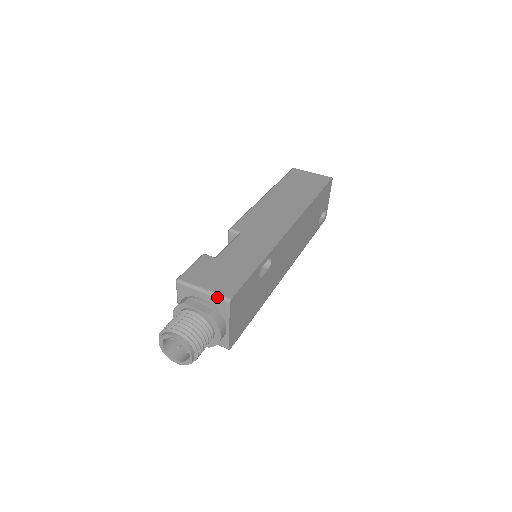
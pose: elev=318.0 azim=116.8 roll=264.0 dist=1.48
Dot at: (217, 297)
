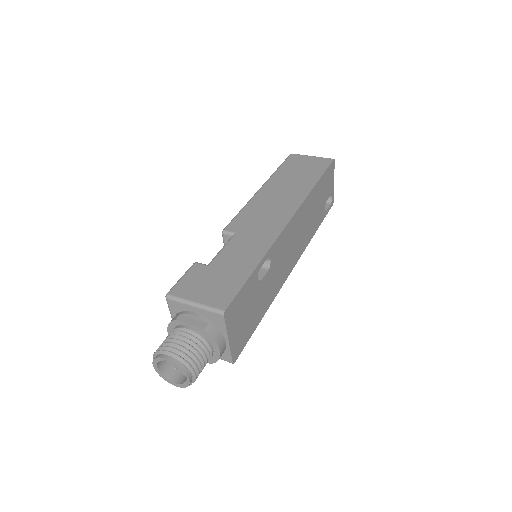
Dot at: (210, 310)
